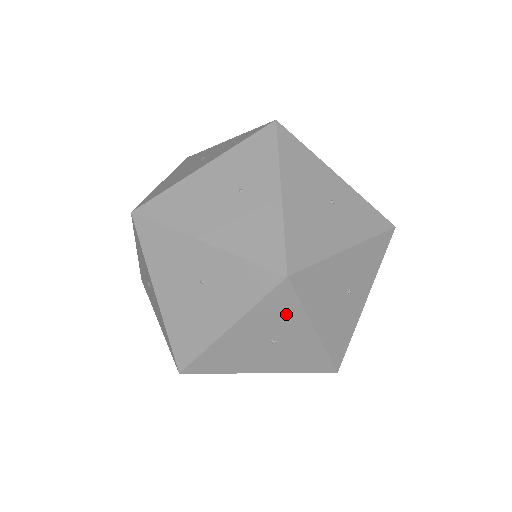
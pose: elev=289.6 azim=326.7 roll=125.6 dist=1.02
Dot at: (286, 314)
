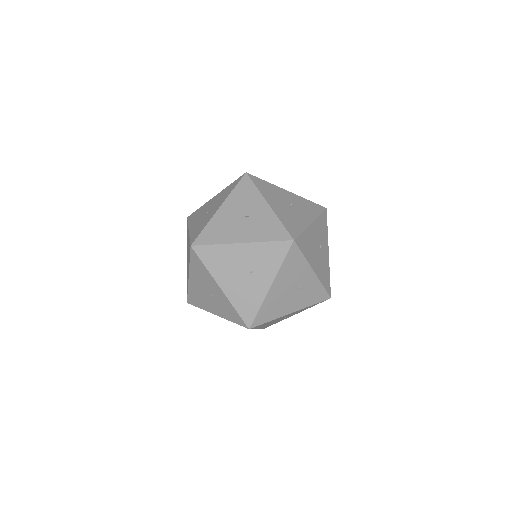
Dot at: occluded
